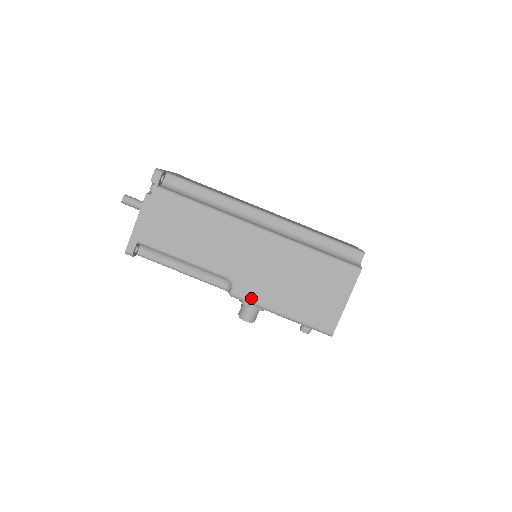
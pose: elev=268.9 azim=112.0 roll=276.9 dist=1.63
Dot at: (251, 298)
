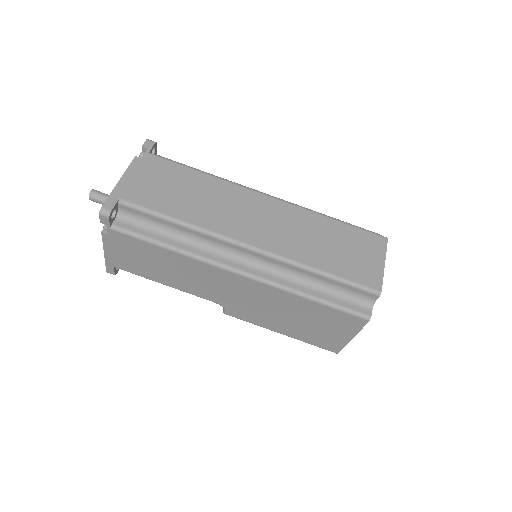
Dot at: (246, 320)
